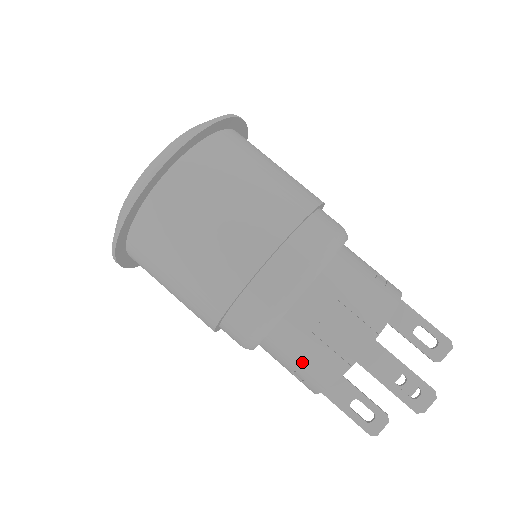
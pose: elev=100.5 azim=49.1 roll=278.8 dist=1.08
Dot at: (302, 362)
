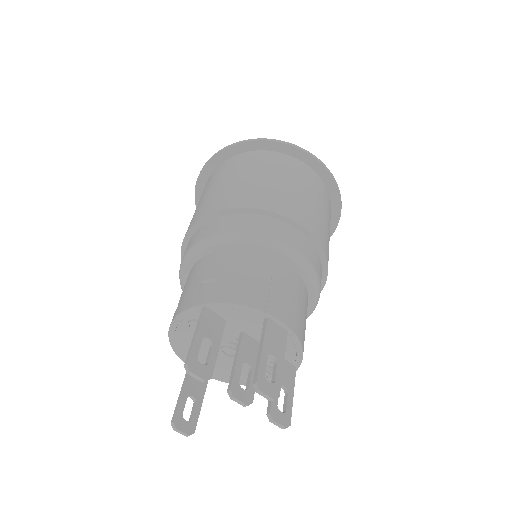
Dot at: (238, 277)
